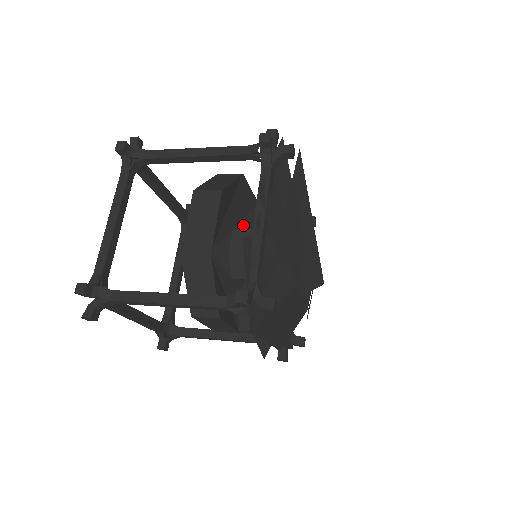
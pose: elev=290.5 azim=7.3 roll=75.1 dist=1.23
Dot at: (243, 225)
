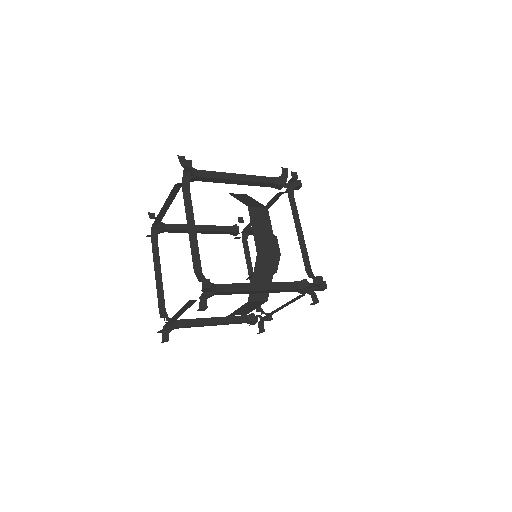
Dot at: occluded
